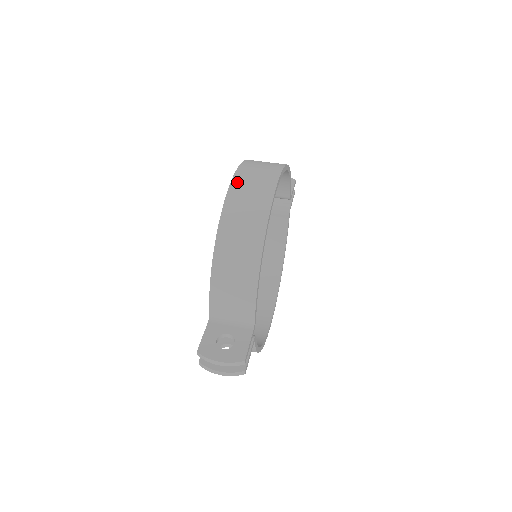
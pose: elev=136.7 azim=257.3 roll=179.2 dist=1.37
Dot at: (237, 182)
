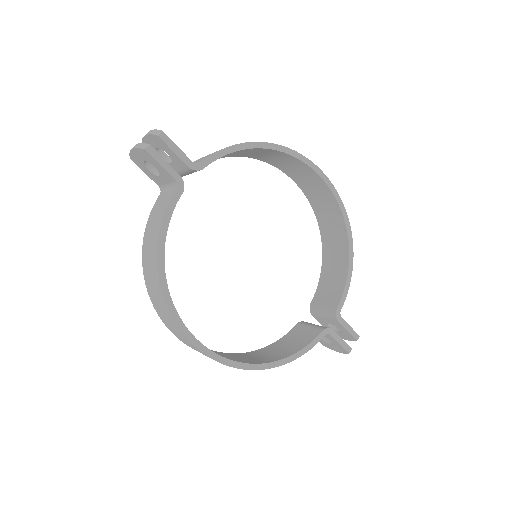
Dot at: occluded
